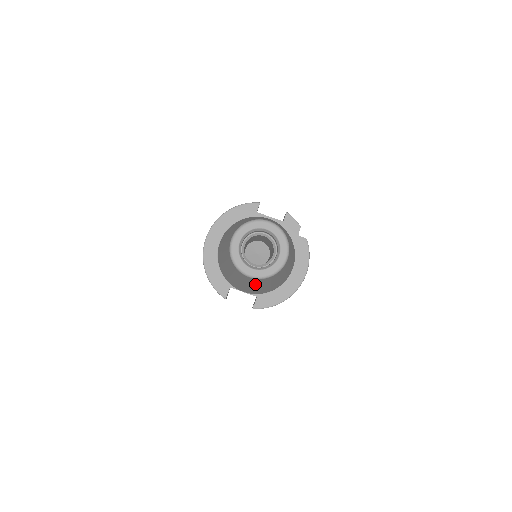
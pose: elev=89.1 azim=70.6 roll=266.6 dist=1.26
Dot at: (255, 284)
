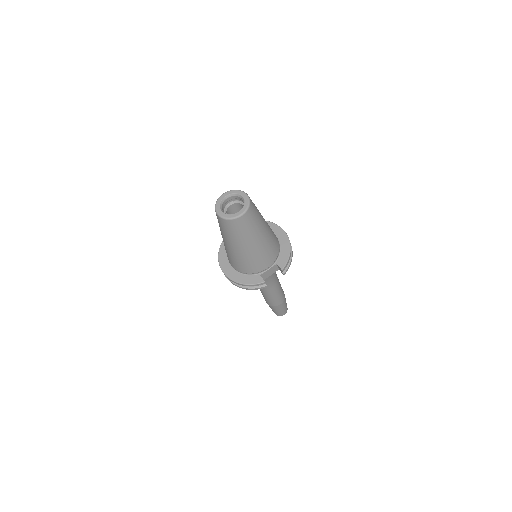
Dot at: (254, 230)
